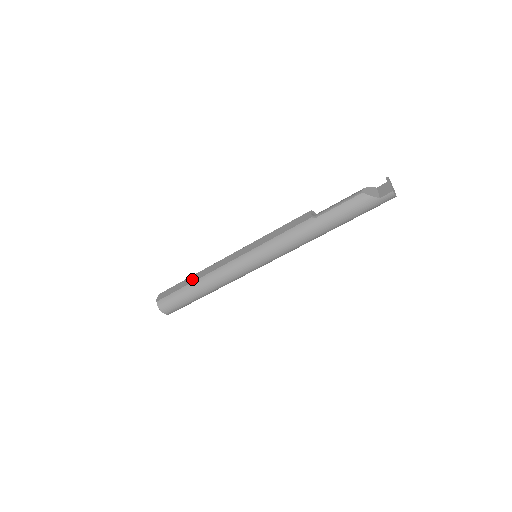
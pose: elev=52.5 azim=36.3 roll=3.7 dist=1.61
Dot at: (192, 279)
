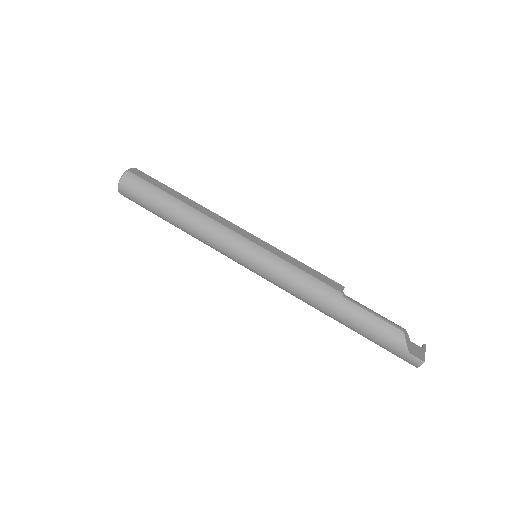
Dot at: (183, 198)
